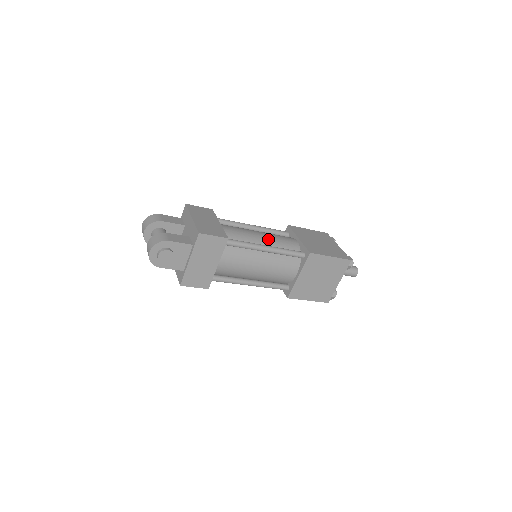
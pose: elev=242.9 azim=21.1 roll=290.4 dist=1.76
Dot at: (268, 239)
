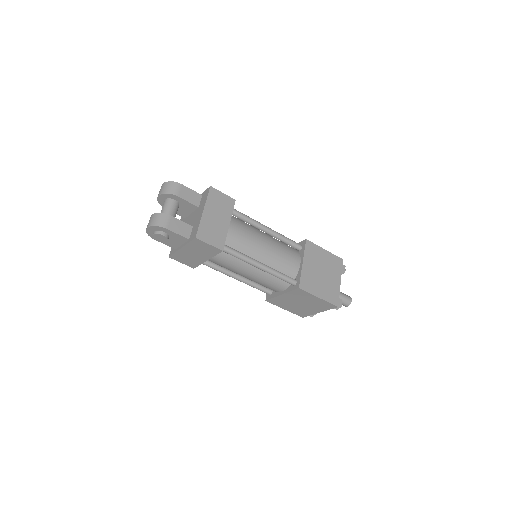
Dot at: (270, 255)
